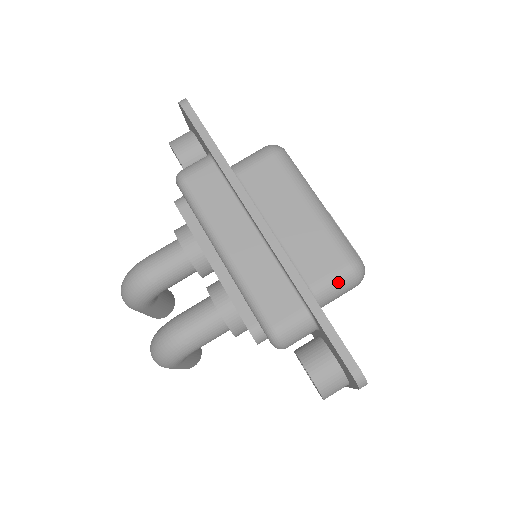
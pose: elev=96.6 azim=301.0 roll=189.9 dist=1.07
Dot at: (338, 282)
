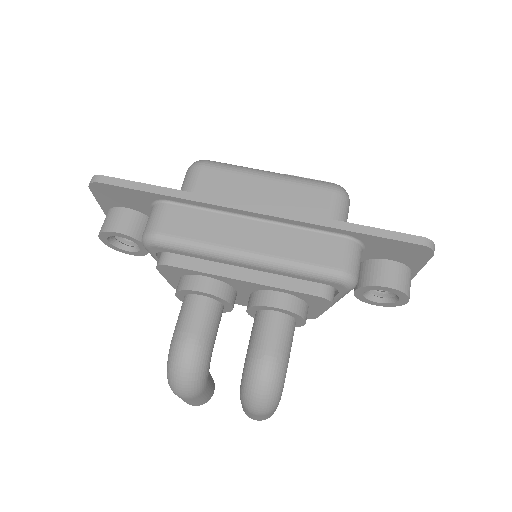
Dot at: (340, 208)
